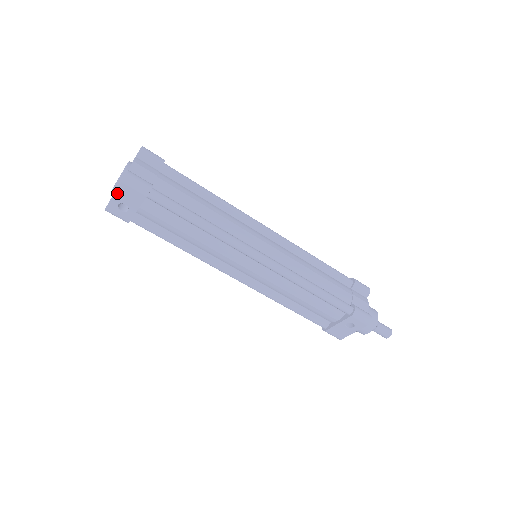
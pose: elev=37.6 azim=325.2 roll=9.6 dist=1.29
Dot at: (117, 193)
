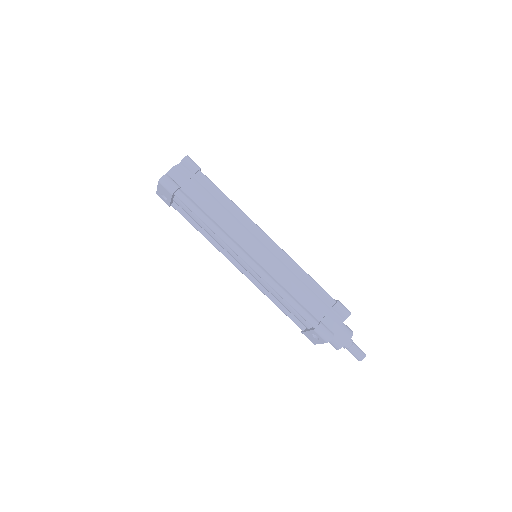
Dot at: (158, 187)
